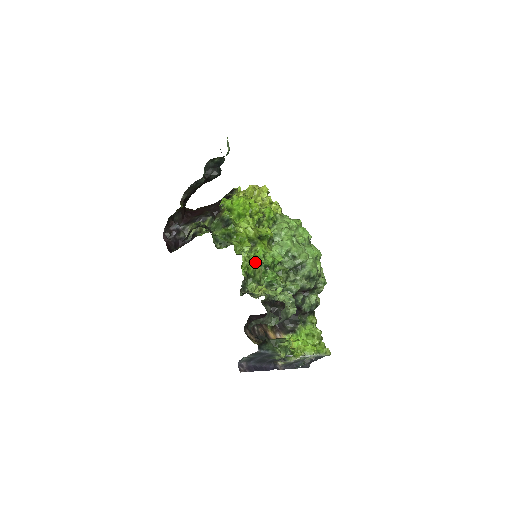
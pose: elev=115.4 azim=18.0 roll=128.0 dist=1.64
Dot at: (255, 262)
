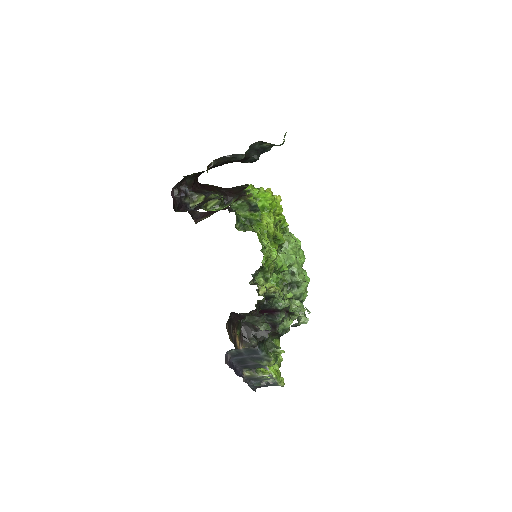
Dot at: (273, 258)
